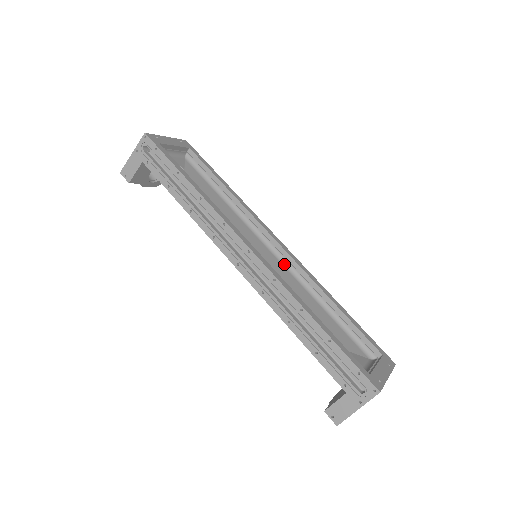
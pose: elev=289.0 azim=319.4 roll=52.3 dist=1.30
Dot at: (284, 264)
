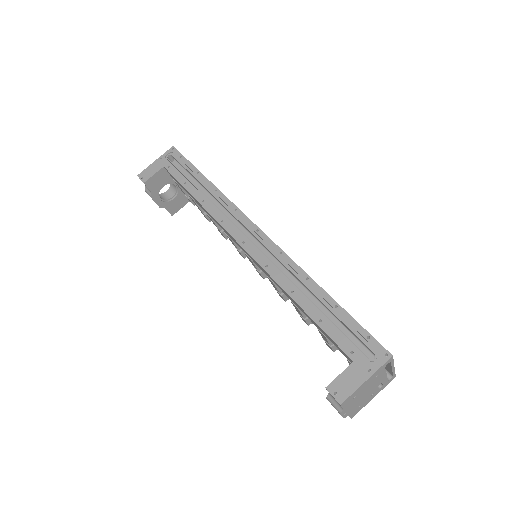
Dot at: occluded
